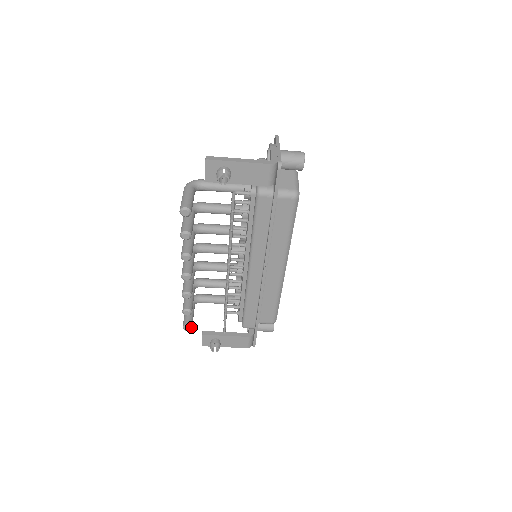
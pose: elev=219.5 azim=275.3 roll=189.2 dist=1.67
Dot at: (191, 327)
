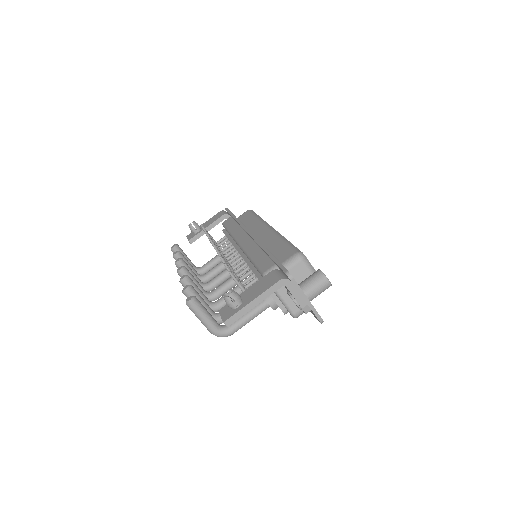
Dot at: (194, 296)
